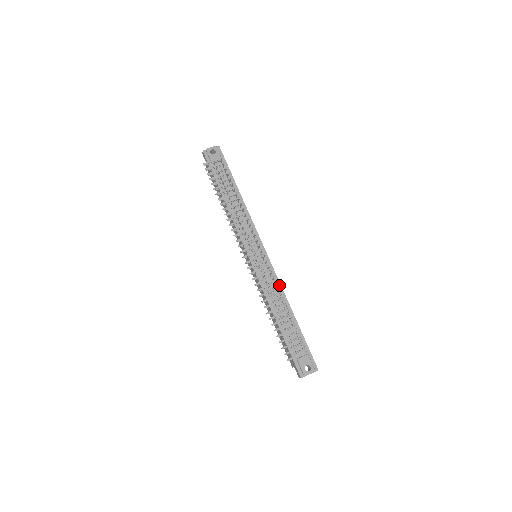
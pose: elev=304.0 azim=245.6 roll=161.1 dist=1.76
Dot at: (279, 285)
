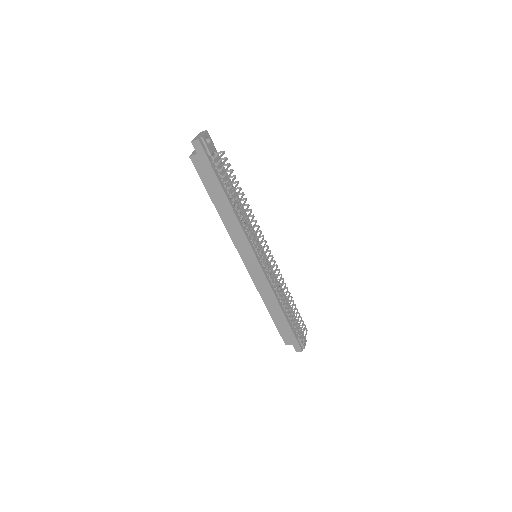
Dot at: occluded
